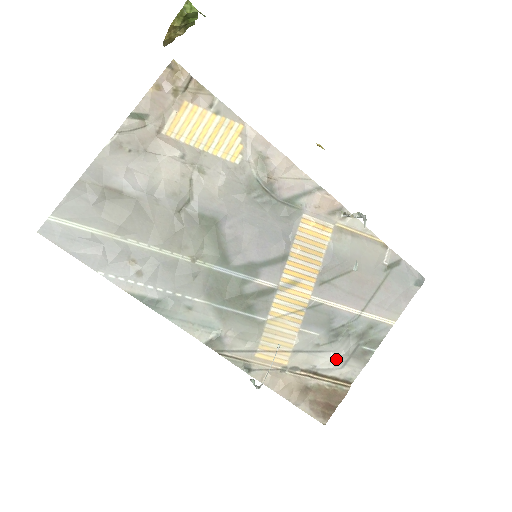
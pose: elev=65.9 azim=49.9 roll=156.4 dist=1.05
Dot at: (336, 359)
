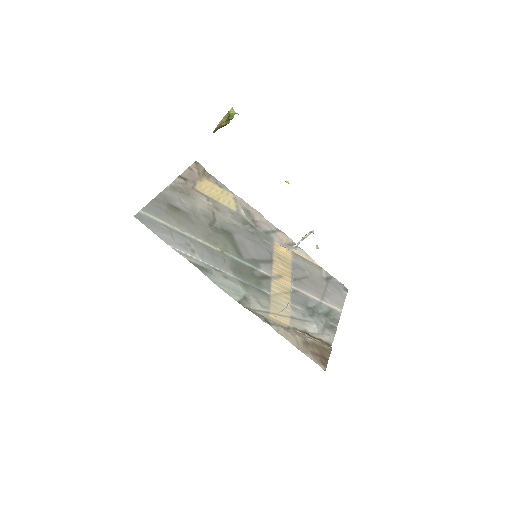
Dot at: (317, 326)
